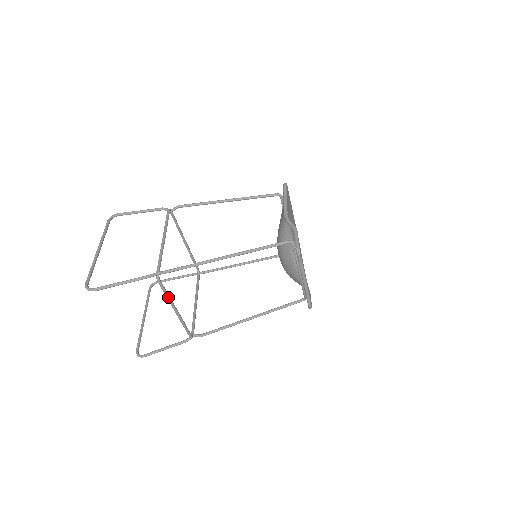
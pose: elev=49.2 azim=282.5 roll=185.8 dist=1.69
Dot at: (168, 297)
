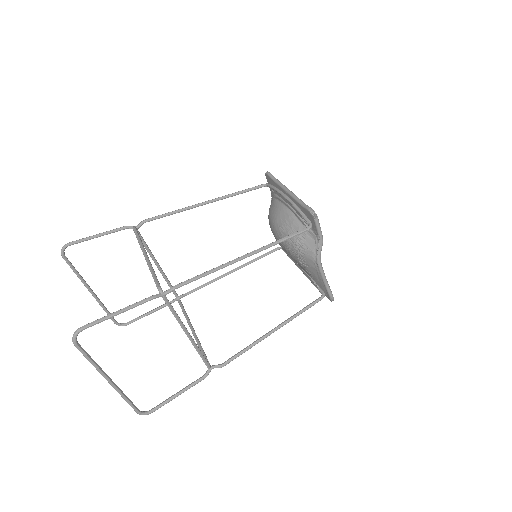
Dot at: (140, 241)
